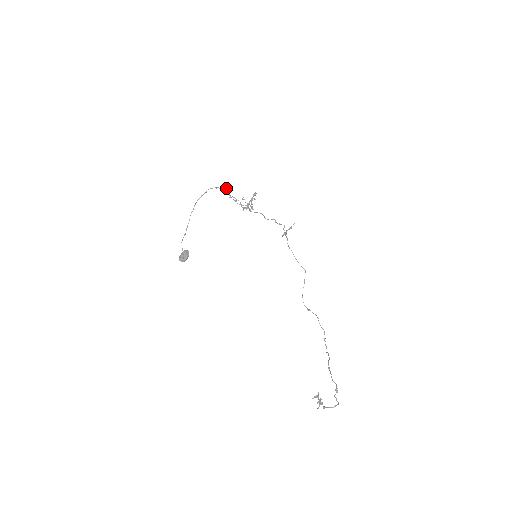
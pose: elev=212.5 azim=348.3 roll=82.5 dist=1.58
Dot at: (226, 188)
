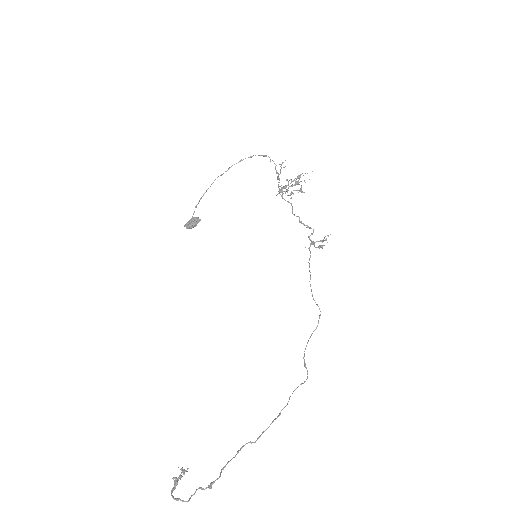
Dot at: occluded
